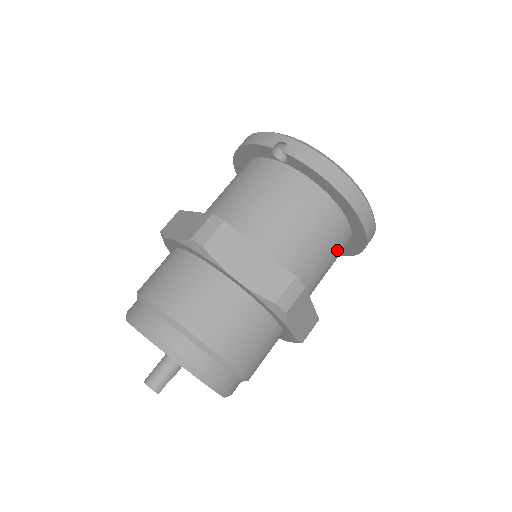
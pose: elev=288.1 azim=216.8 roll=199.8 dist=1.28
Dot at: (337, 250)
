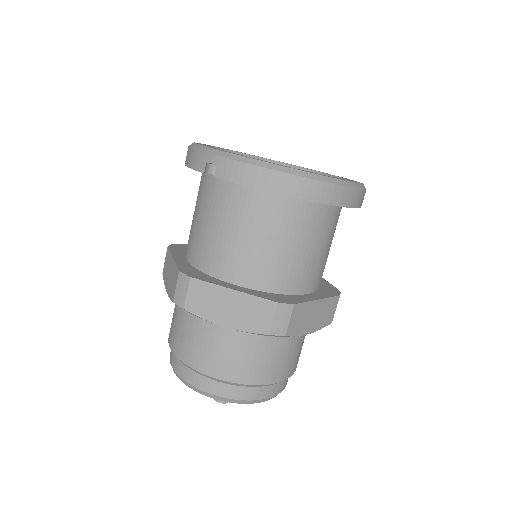
Dot at: (325, 230)
